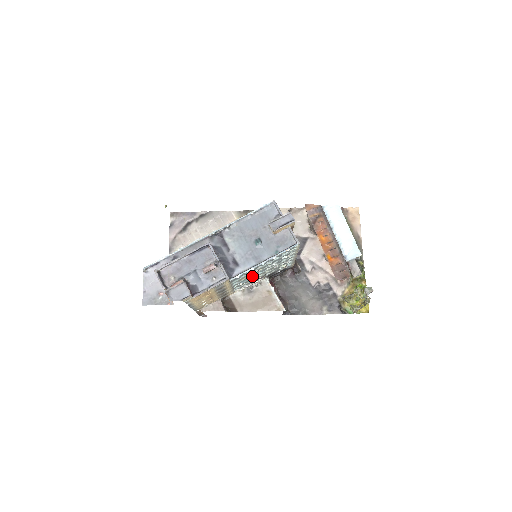
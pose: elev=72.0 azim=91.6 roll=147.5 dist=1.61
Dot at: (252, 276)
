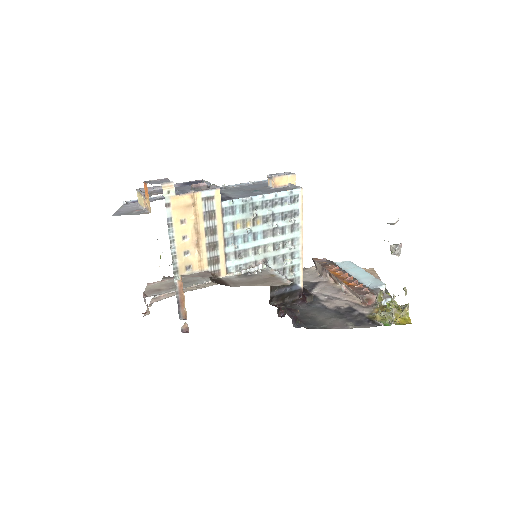
Dot at: (249, 230)
